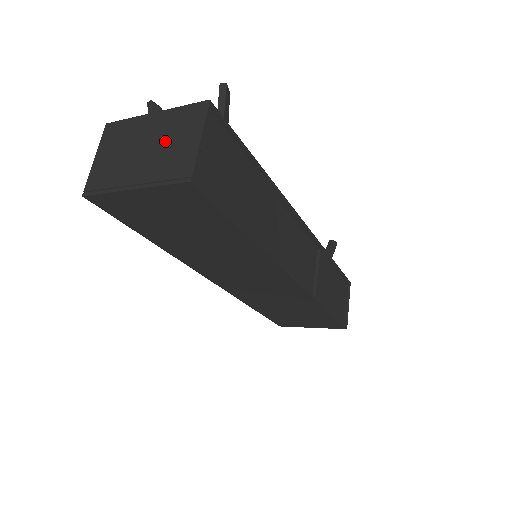
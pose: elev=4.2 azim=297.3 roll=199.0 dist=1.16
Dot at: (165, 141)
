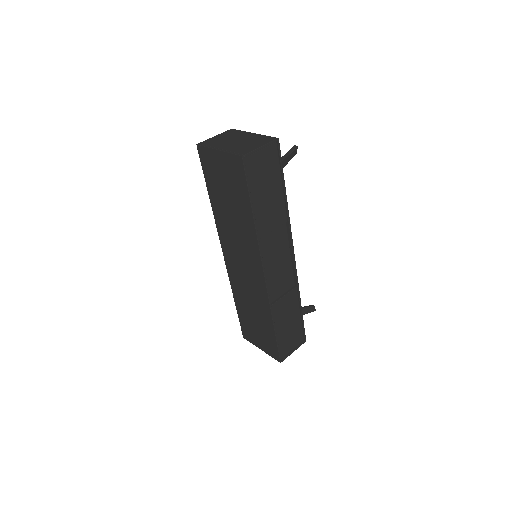
Dot at: (247, 142)
